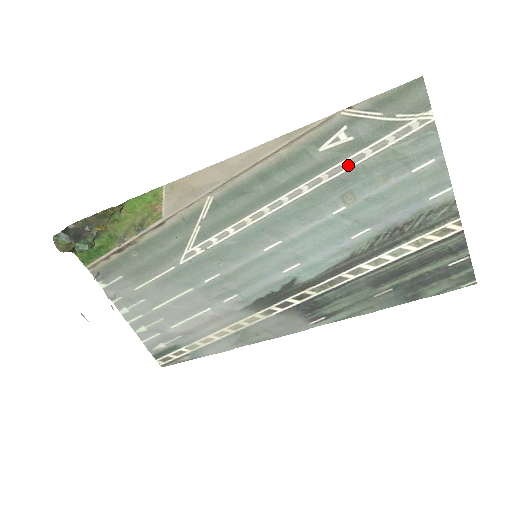
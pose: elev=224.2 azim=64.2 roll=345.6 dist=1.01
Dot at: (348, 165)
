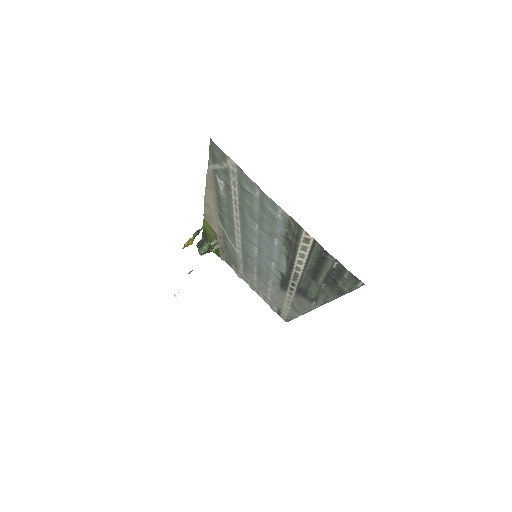
Dot at: (236, 198)
